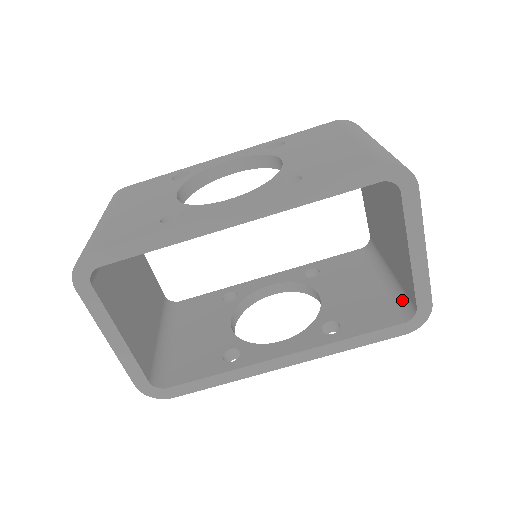
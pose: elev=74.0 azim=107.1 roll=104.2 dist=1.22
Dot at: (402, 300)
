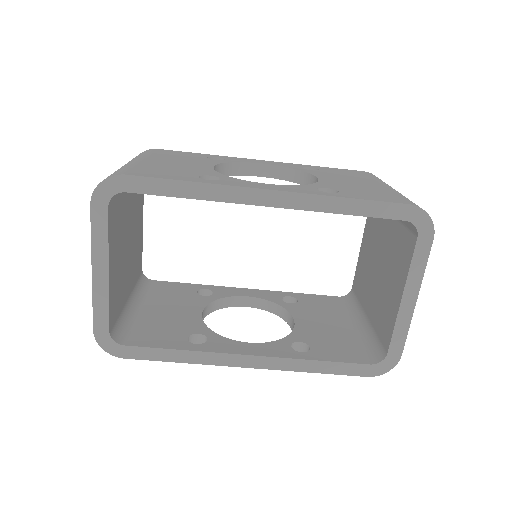
Dot at: (372, 346)
